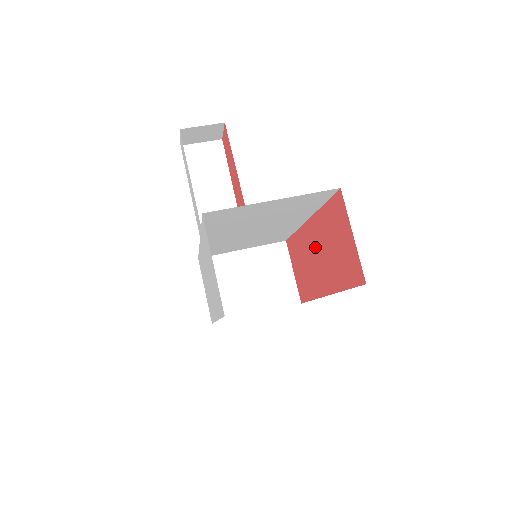
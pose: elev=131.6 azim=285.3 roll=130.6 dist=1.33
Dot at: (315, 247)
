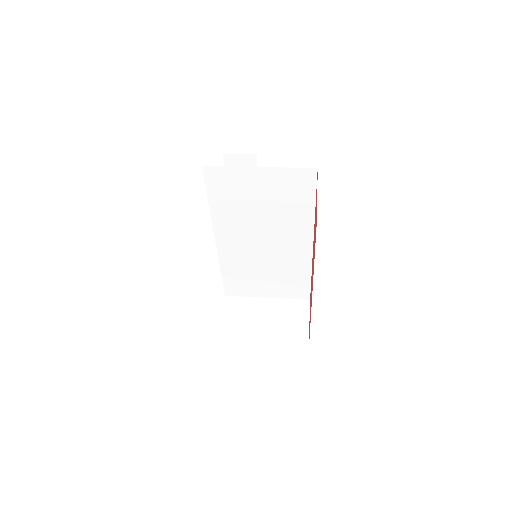
Dot at: occluded
